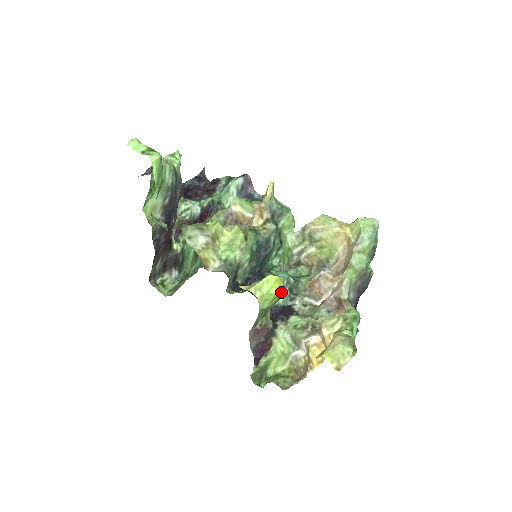
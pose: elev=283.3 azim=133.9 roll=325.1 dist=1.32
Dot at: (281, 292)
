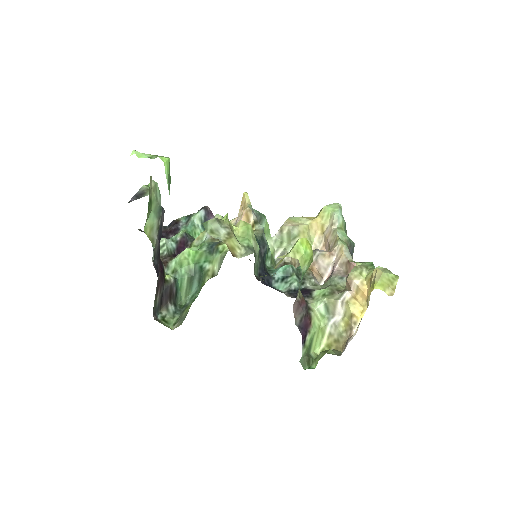
Dot at: (312, 254)
